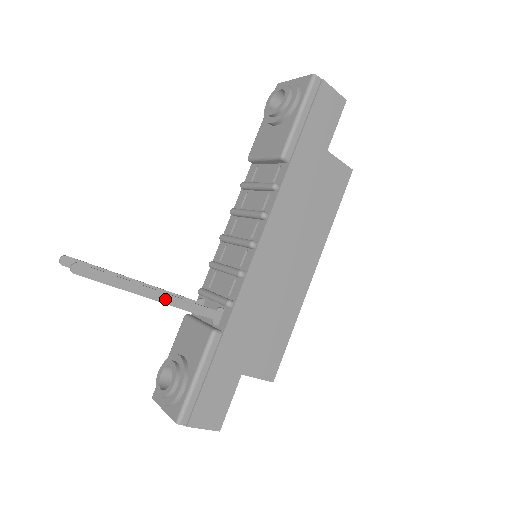
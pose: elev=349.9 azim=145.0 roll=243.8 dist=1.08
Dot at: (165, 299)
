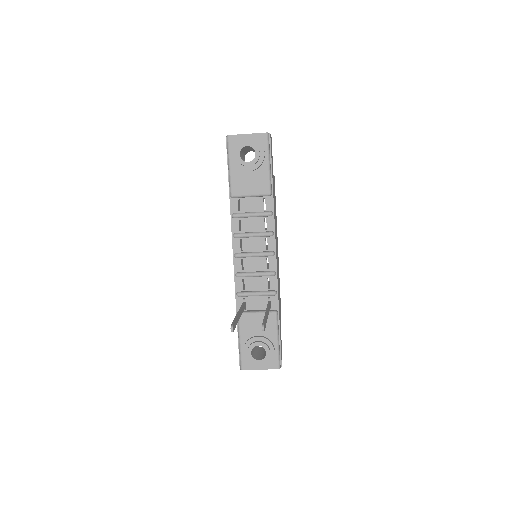
Dot at: (268, 313)
